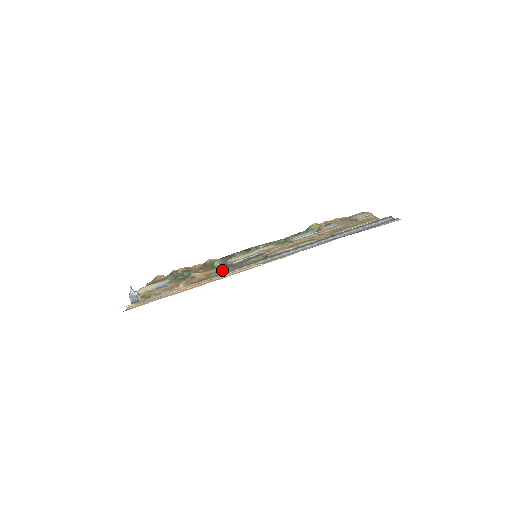
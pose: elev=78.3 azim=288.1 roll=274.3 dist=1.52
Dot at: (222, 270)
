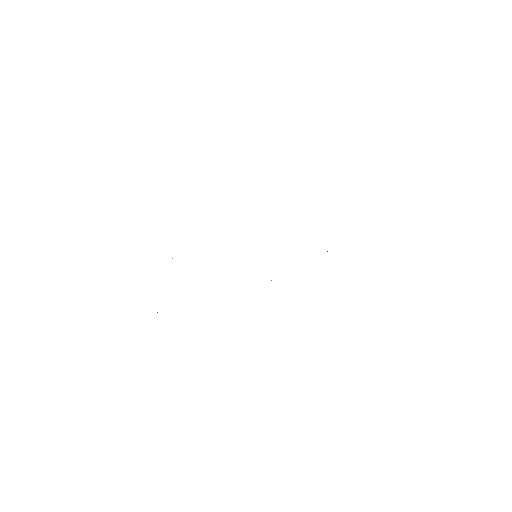
Dot at: occluded
